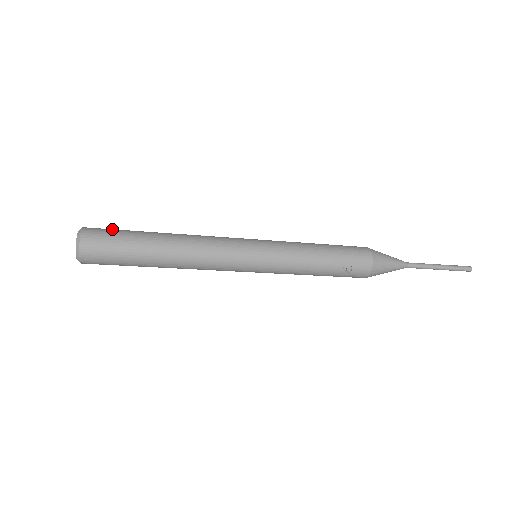
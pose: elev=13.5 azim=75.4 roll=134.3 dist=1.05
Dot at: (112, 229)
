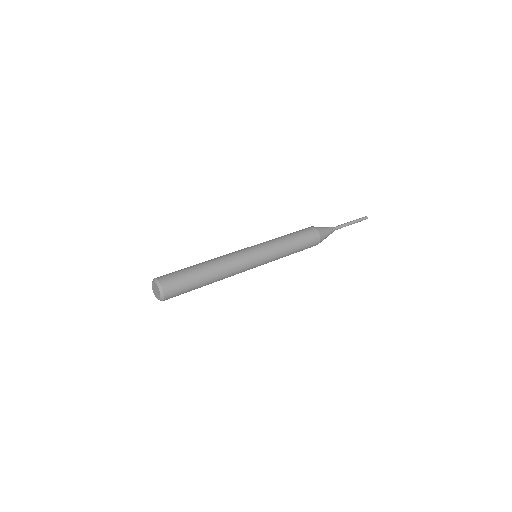
Dot at: (177, 278)
